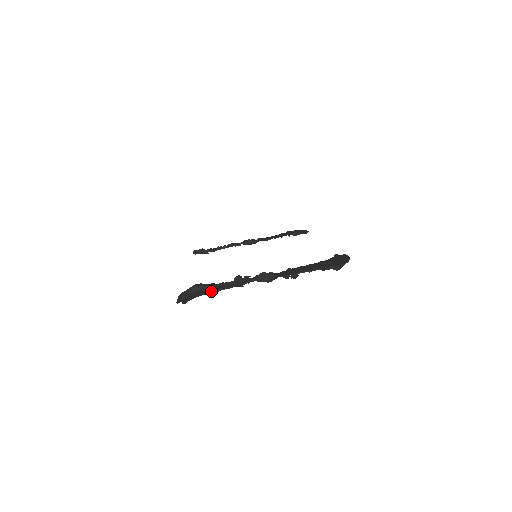
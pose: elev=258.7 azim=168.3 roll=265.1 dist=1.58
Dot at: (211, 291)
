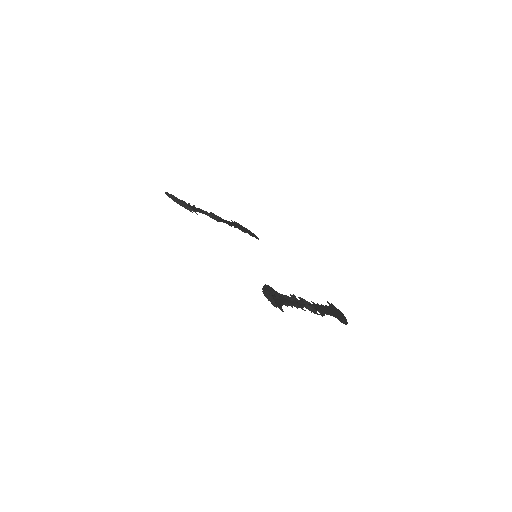
Dot at: (287, 303)
